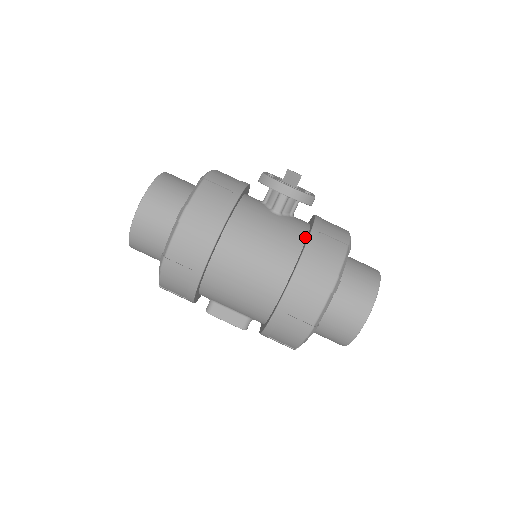
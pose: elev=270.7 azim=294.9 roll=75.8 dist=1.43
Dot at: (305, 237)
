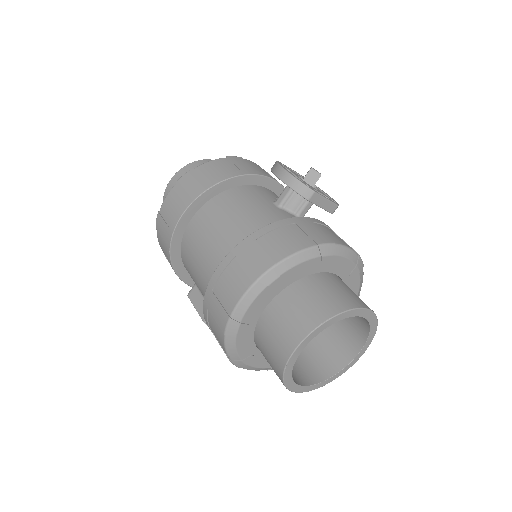
Dot at: occluded
